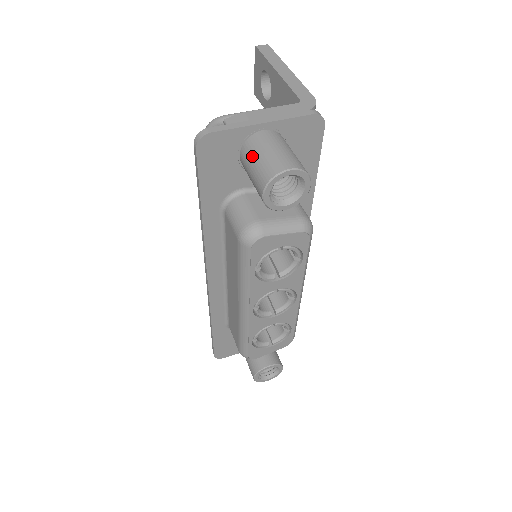
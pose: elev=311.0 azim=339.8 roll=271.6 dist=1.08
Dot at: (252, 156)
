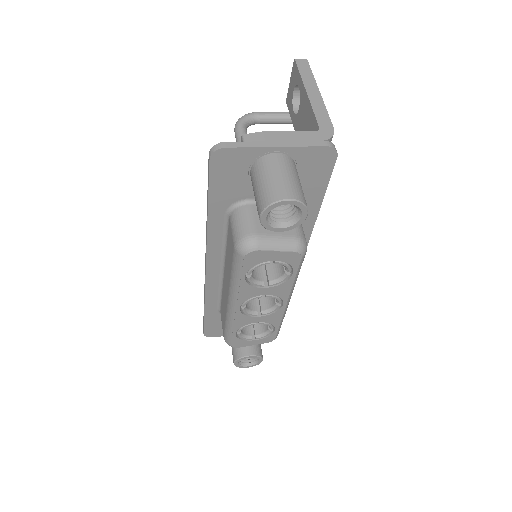
Dot at: (259, 176)
